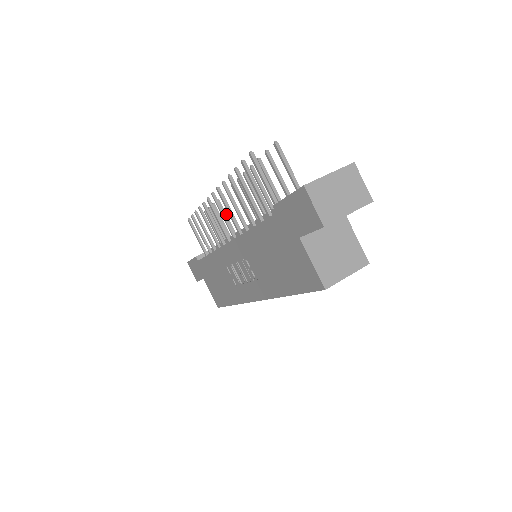
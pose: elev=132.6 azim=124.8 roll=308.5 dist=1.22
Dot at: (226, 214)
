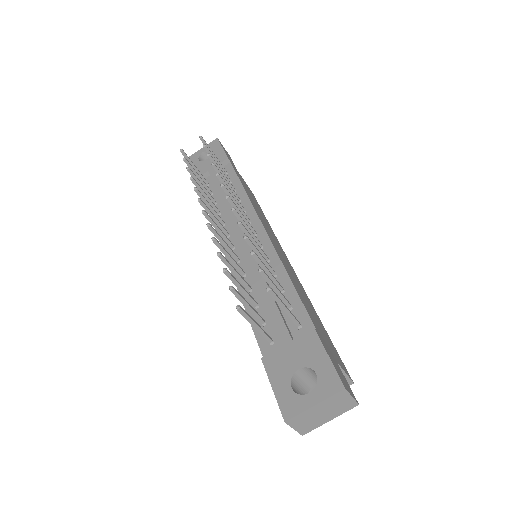
Dot at: (224, 178)
